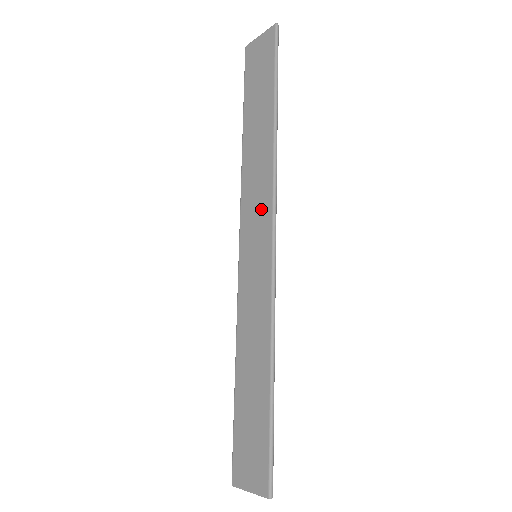
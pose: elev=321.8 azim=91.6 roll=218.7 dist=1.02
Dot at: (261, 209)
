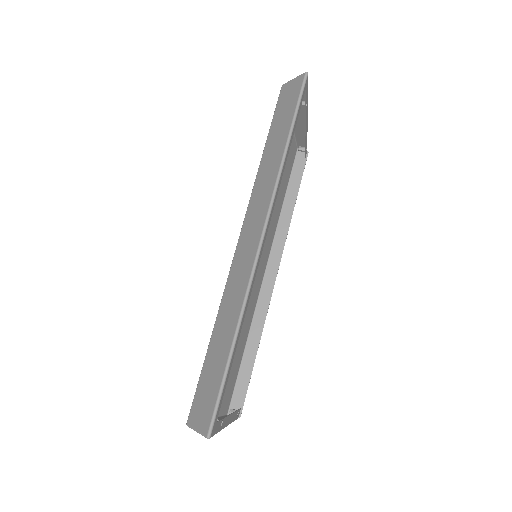
Dot at: (258, 218)
